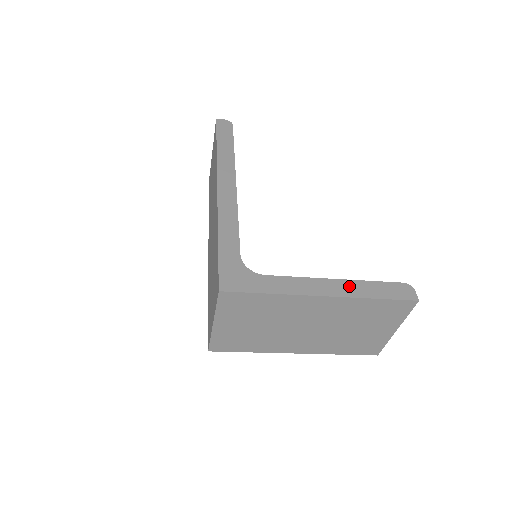
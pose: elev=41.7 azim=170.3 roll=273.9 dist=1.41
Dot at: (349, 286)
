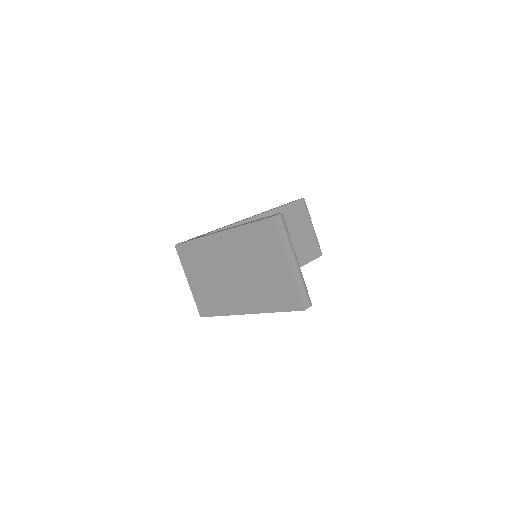
Dot at: occluded
